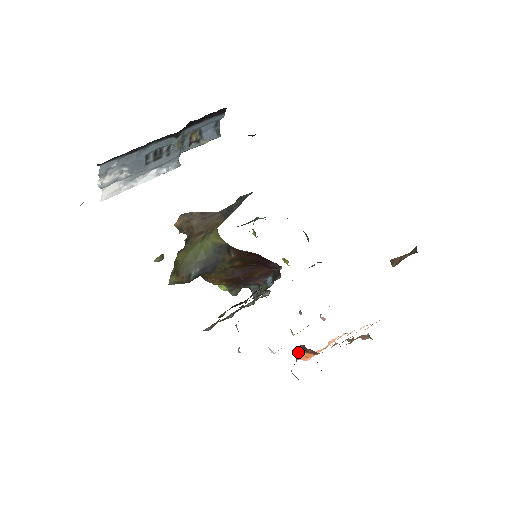
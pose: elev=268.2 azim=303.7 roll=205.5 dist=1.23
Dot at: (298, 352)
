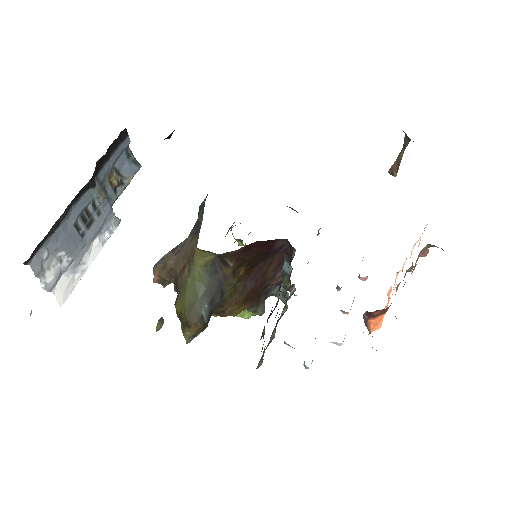
Dot at: (366, 324)
